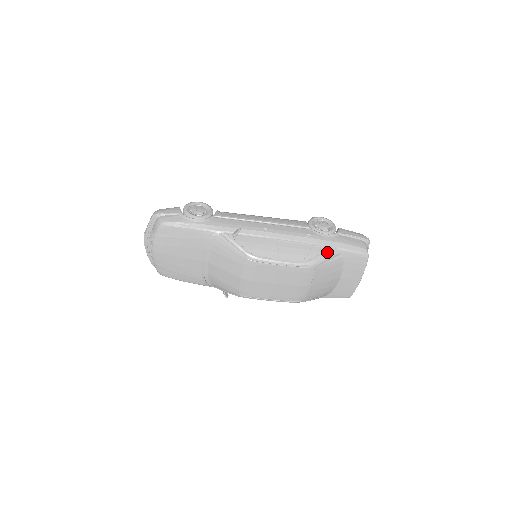
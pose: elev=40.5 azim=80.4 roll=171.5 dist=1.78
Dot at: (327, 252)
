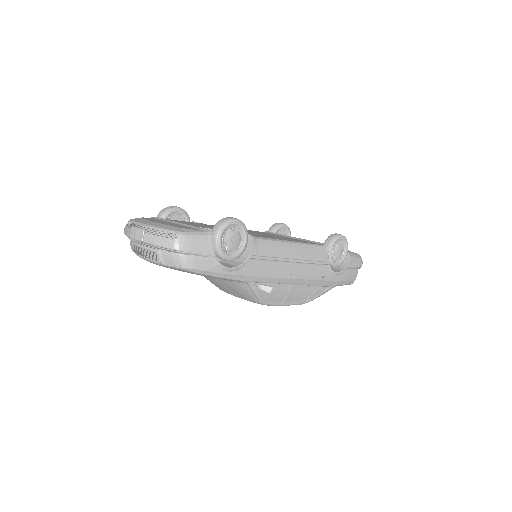
Dot at: (327, 291)
